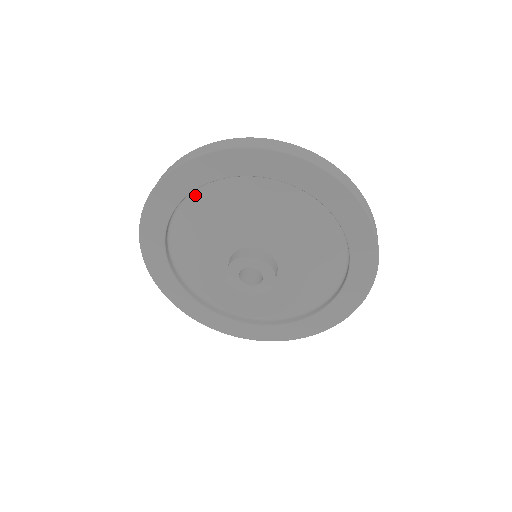
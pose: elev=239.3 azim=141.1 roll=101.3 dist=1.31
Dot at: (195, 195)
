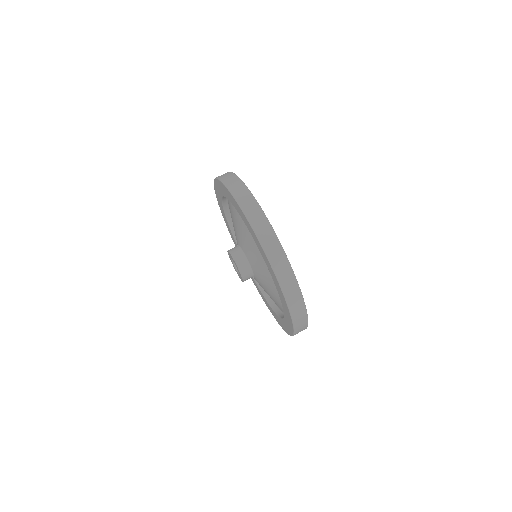
Dot at: occluded
